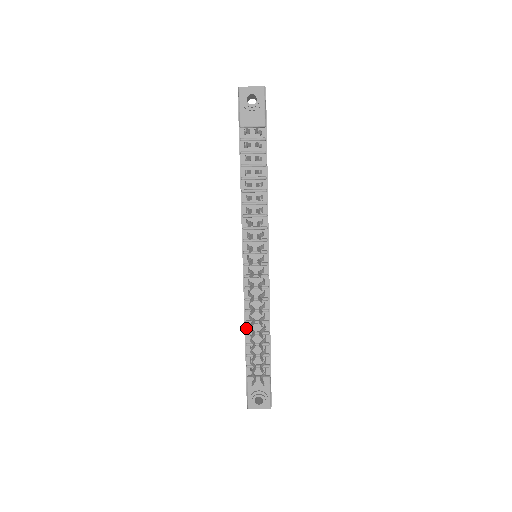
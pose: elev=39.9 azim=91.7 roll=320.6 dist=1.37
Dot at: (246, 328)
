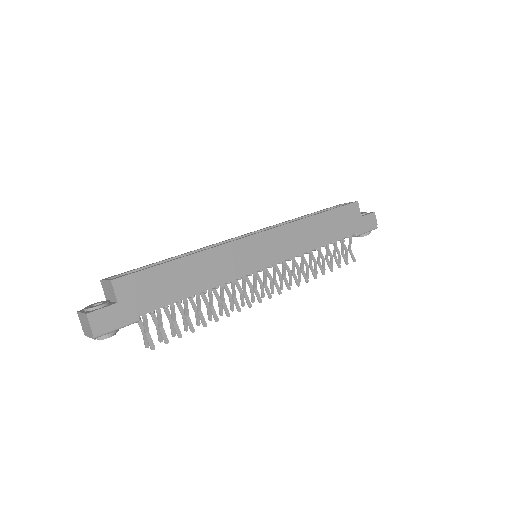
Dot at: occluded
